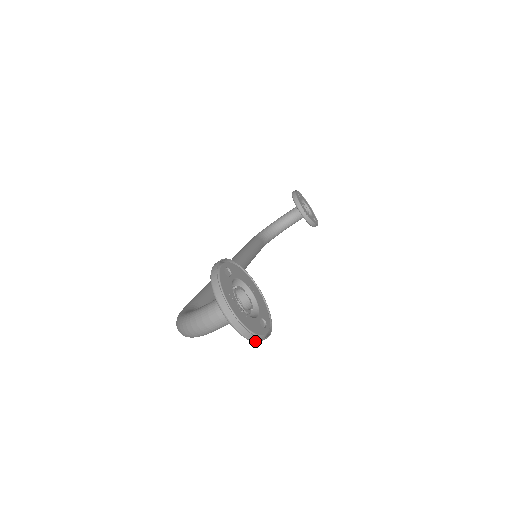
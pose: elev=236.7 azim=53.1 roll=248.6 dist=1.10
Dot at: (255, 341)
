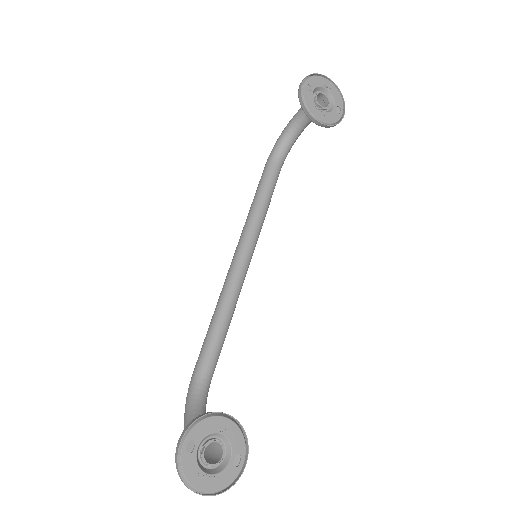
Dot at: (231, 484)
